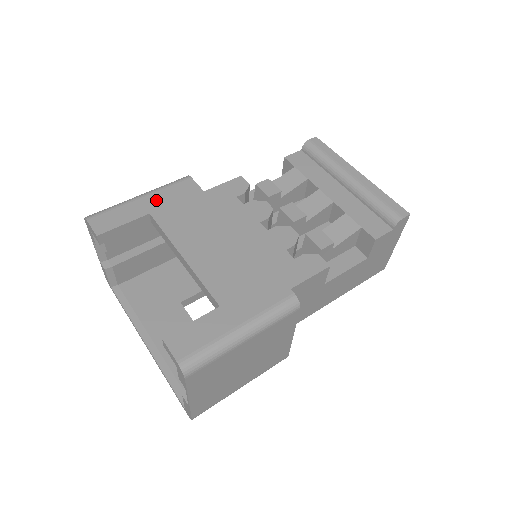
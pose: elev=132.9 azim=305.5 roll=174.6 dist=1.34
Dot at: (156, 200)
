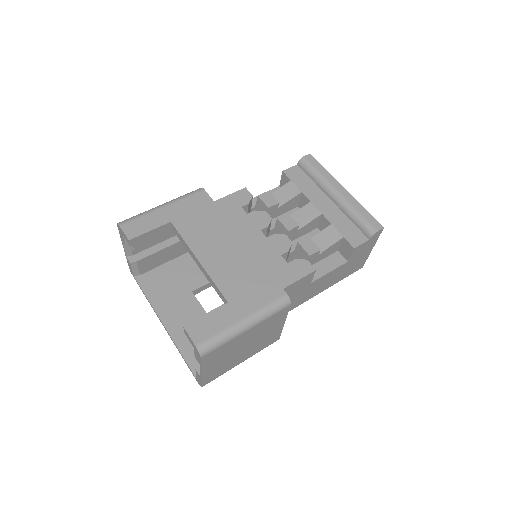
Dot at: (176, 210)
